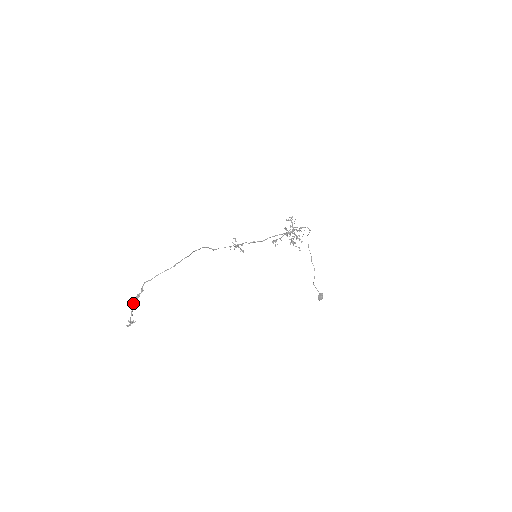
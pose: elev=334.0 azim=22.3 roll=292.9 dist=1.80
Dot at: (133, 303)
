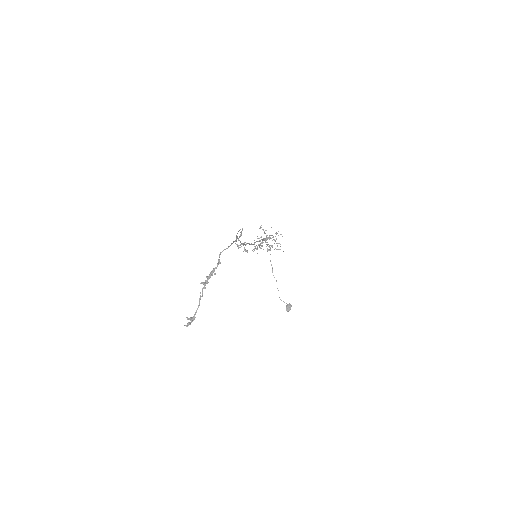
Dot at: (206, 283)
